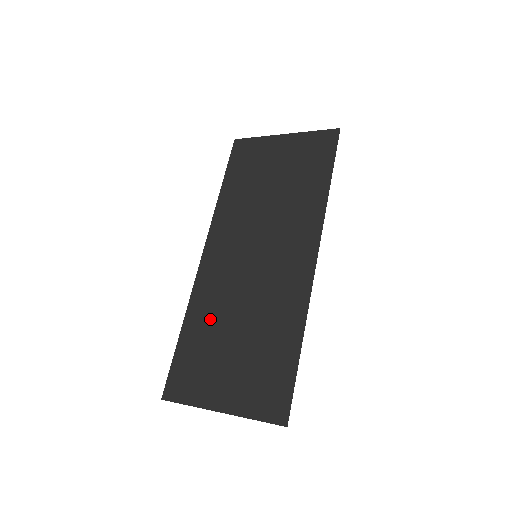
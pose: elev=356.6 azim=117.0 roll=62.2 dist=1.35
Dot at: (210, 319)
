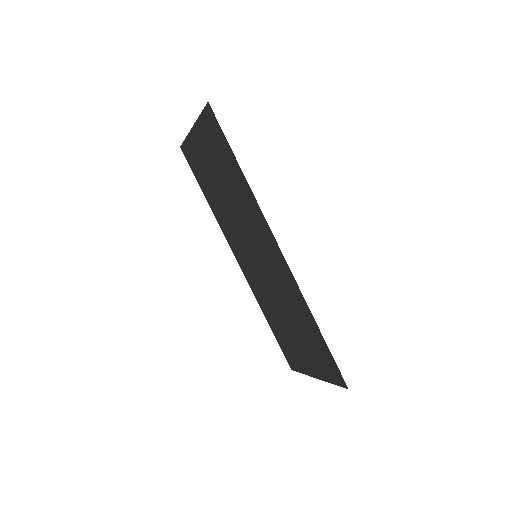
Dot at: (272, 312)
